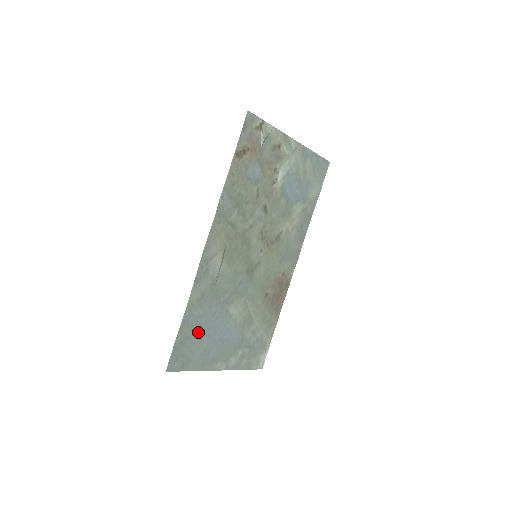
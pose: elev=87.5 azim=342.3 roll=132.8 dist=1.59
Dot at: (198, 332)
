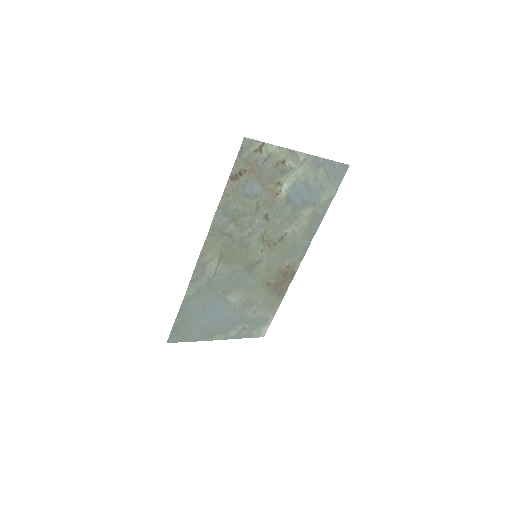
Dot at: (196, 316)
